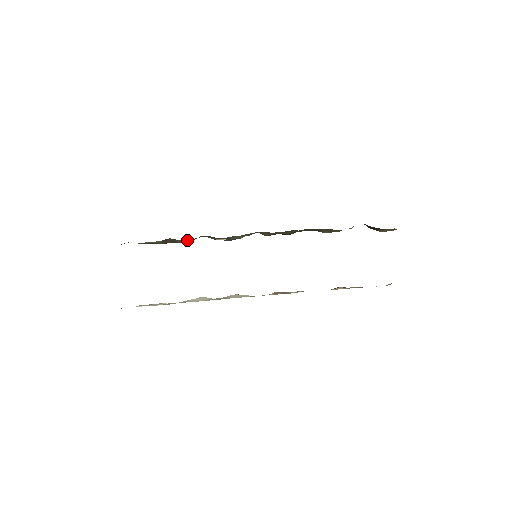
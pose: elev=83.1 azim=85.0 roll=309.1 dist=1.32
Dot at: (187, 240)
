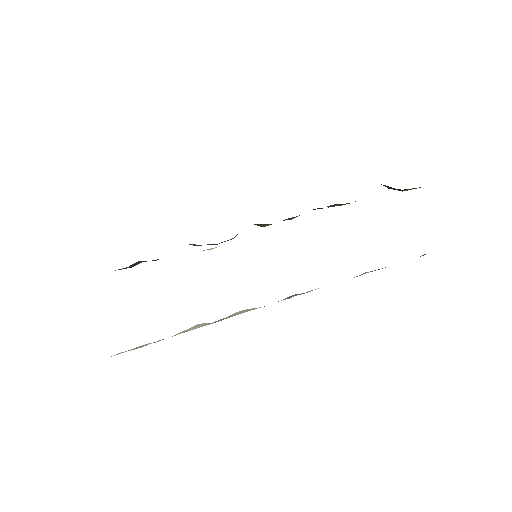
Dot at: occluded
